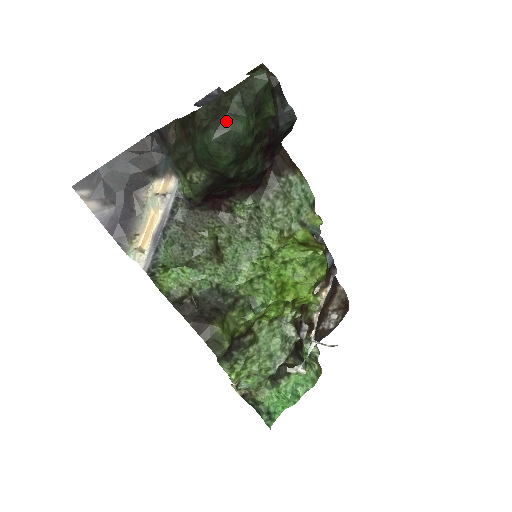
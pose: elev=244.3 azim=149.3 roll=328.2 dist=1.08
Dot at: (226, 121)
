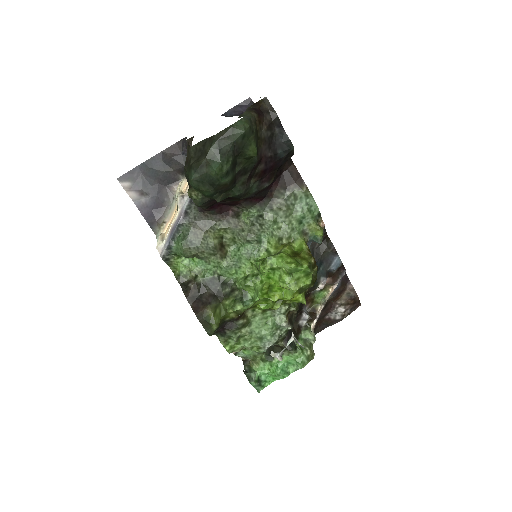
Dot at: (204, 165)
